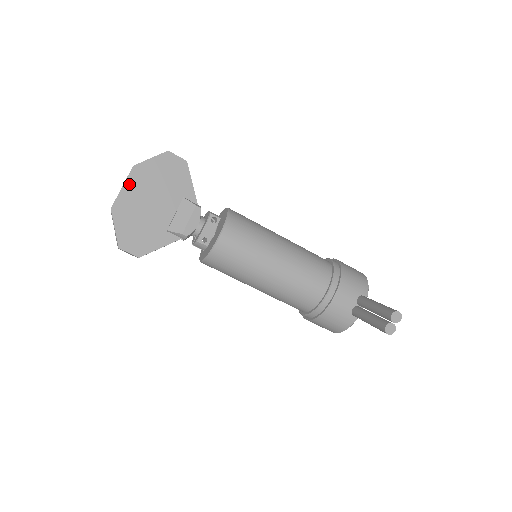
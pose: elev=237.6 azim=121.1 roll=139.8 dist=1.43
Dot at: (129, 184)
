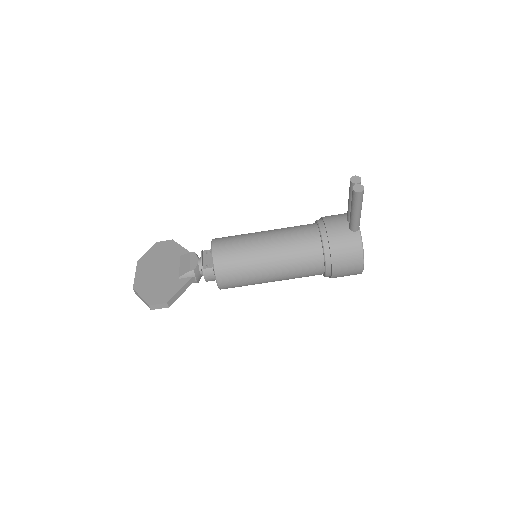
Dot at: (139, 270)
